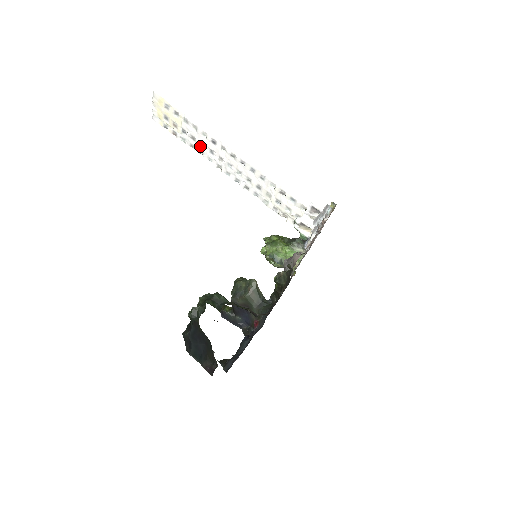
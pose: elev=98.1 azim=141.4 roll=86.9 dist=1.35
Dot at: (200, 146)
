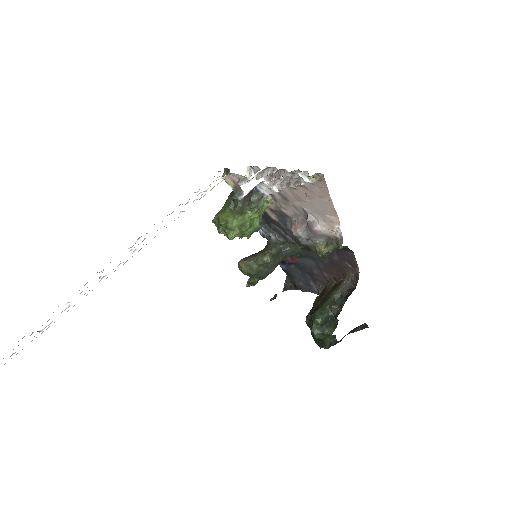
Dot at: occluded
